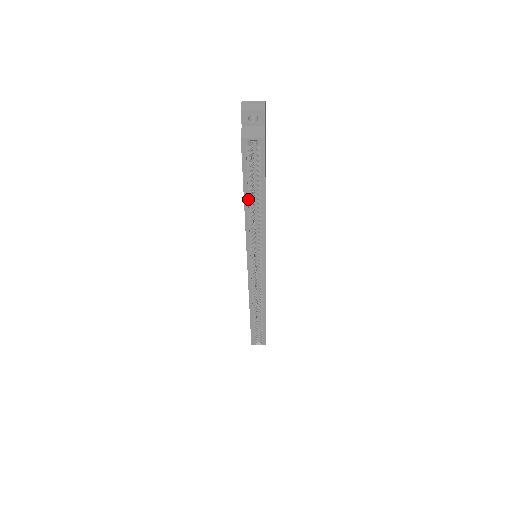
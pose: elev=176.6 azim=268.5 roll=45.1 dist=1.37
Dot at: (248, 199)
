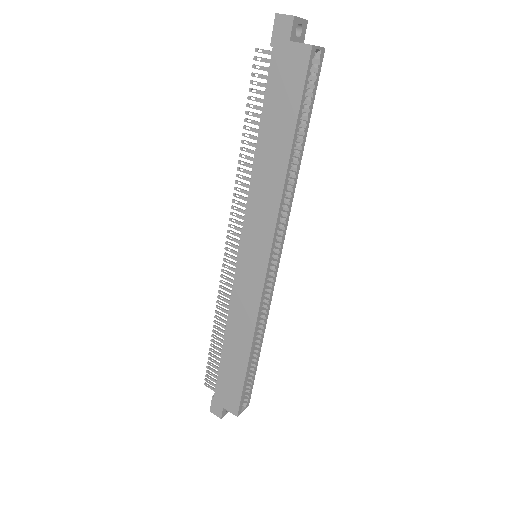
Dot at: (294, 145)
